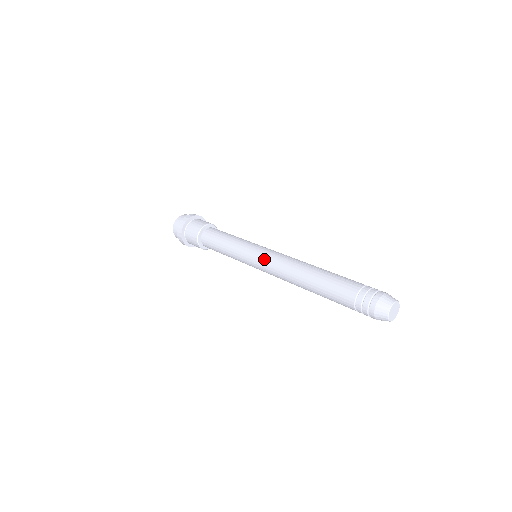
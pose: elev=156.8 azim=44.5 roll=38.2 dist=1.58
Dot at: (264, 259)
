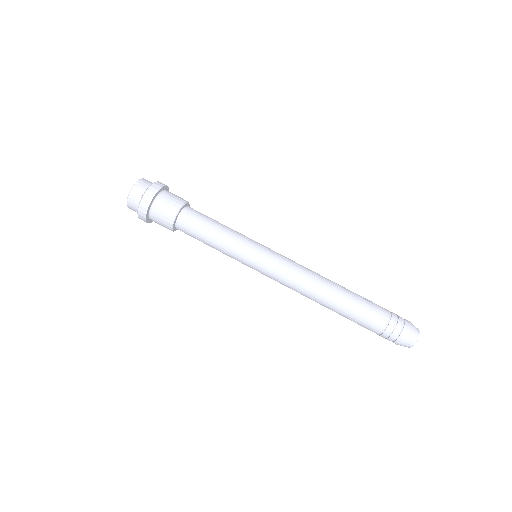
Dot at: (277, 267)
